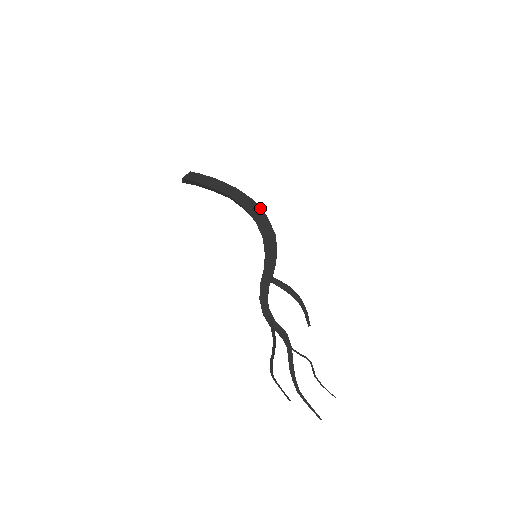
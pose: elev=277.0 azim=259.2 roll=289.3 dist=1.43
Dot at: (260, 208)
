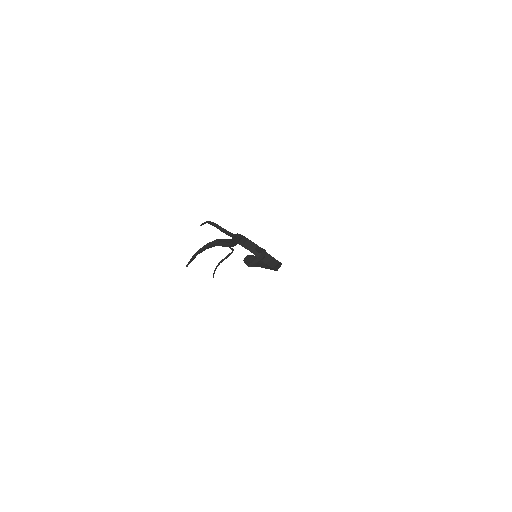
Dot at: occluded
